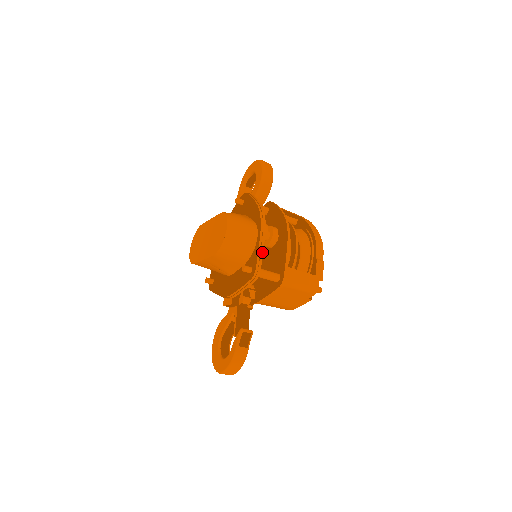
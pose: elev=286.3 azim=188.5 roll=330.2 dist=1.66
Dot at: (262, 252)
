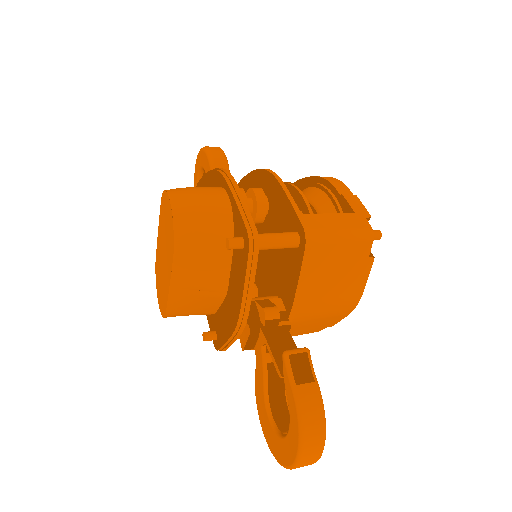
Dot at: (244, 205)
